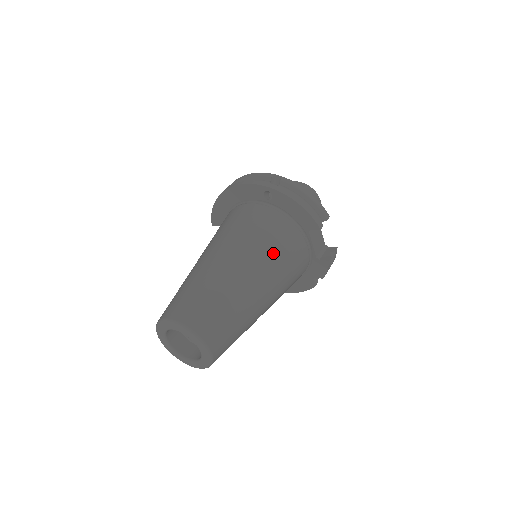
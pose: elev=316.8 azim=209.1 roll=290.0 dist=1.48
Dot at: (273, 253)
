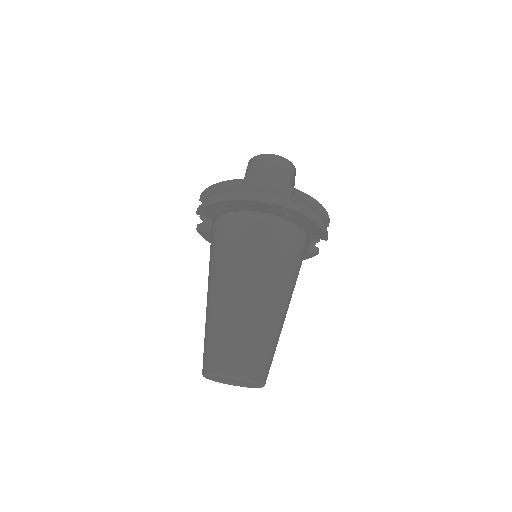
Dot at: (294, 275)
